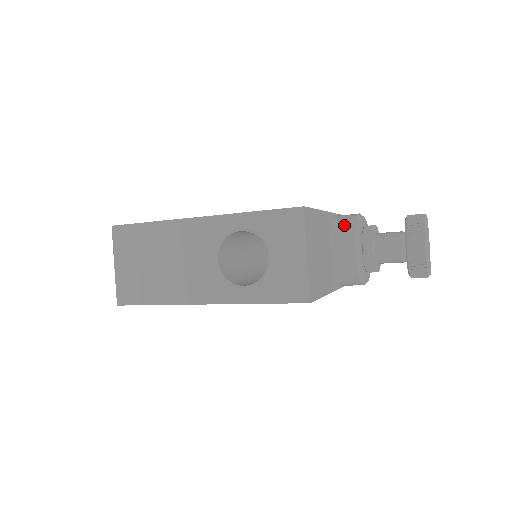
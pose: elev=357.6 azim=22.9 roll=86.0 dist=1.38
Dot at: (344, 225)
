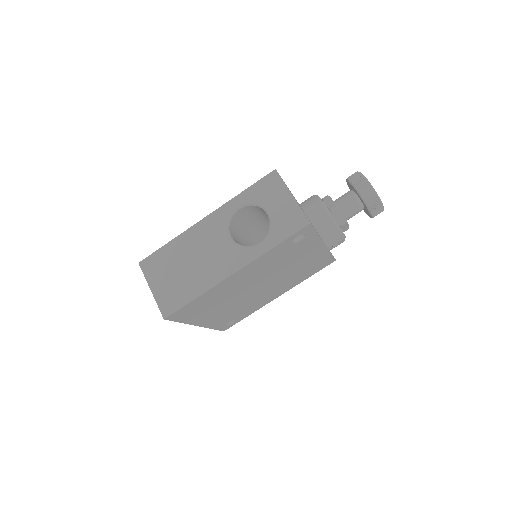
Dot at: (308, 201)
